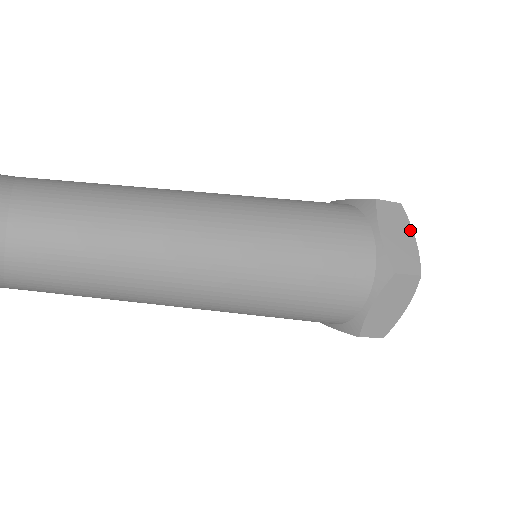
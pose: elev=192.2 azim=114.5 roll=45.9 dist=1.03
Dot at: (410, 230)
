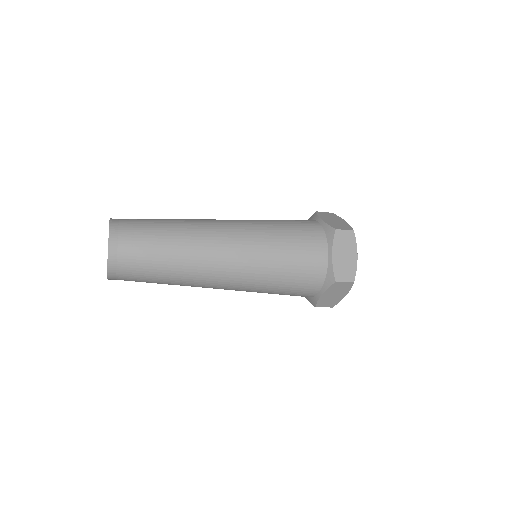
Dot at: (355, 250)
